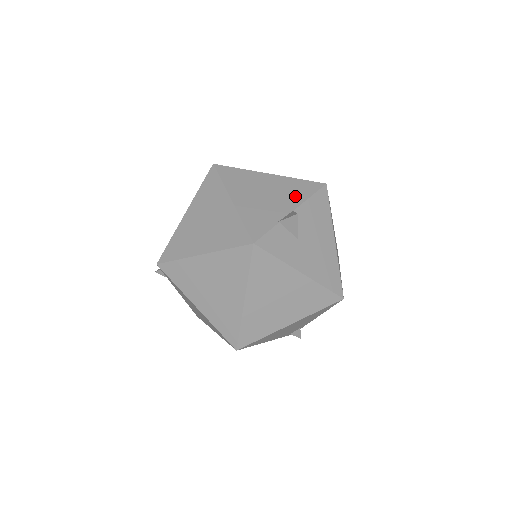
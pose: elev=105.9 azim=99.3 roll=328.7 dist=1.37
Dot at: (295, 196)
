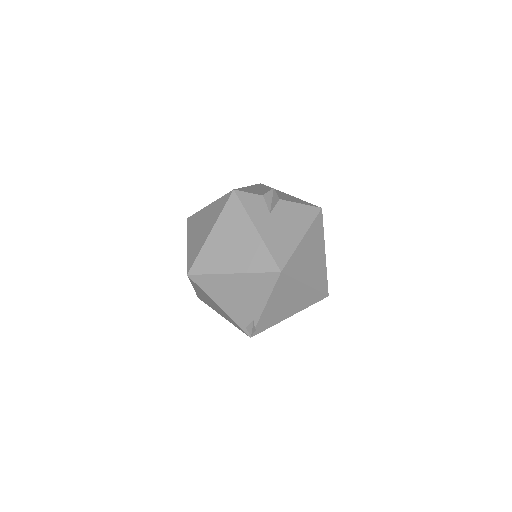
Dot at: (291, 200)
